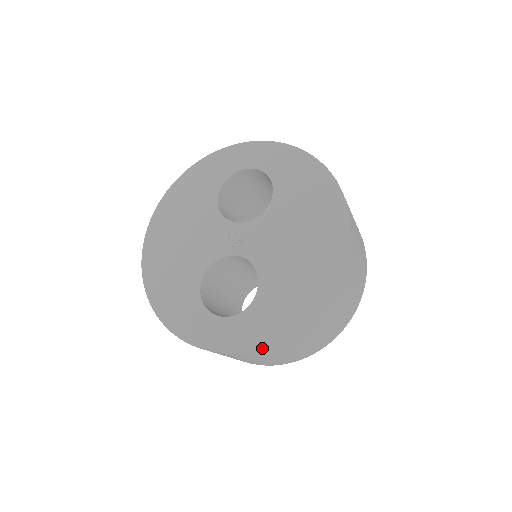
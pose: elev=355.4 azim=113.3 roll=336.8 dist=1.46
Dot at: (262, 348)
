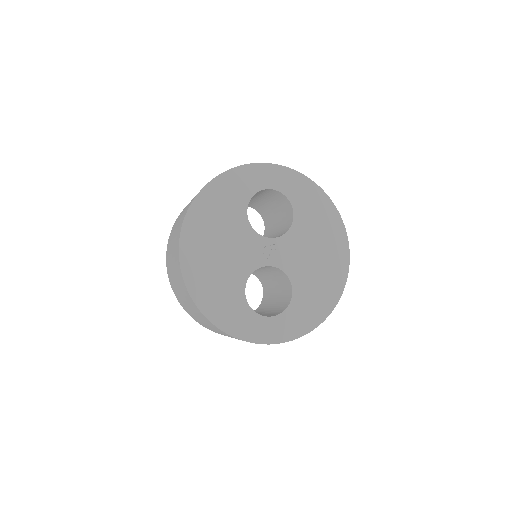
Dot at: occluded
